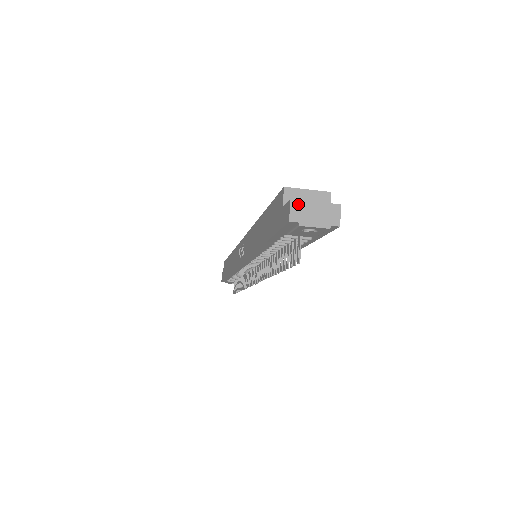
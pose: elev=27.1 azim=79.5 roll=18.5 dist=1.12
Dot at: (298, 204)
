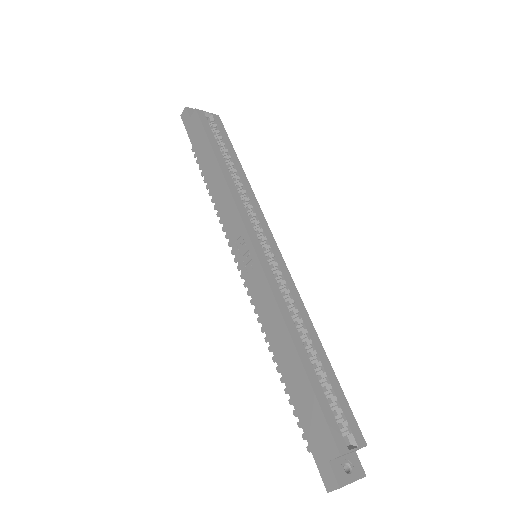
Dot at: occluded
